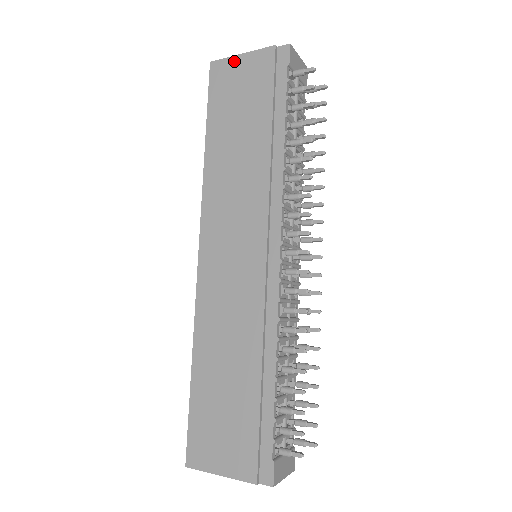
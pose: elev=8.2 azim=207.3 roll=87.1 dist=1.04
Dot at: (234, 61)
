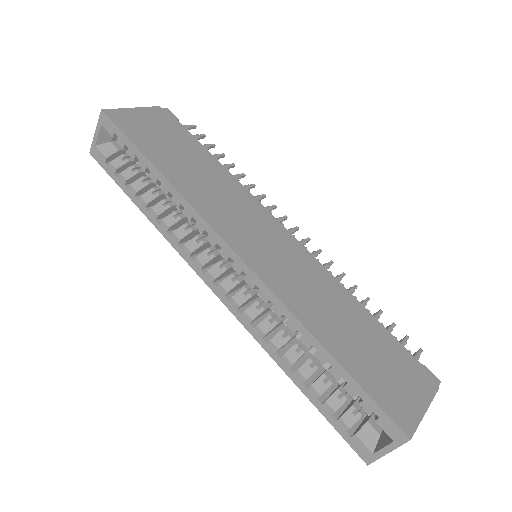
Dot at: (129, 111)
